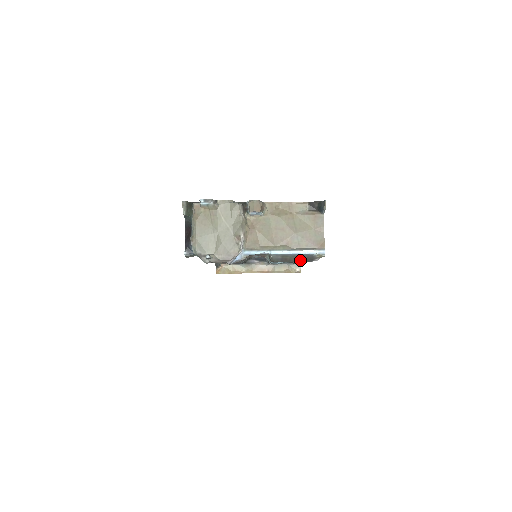
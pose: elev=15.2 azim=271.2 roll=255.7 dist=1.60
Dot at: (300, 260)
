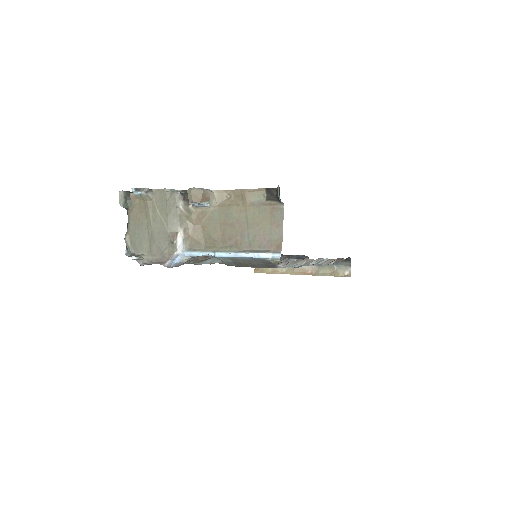
Dot at: (259, 265)
